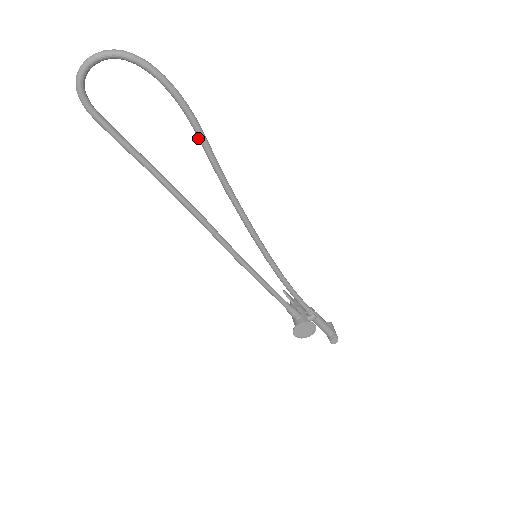
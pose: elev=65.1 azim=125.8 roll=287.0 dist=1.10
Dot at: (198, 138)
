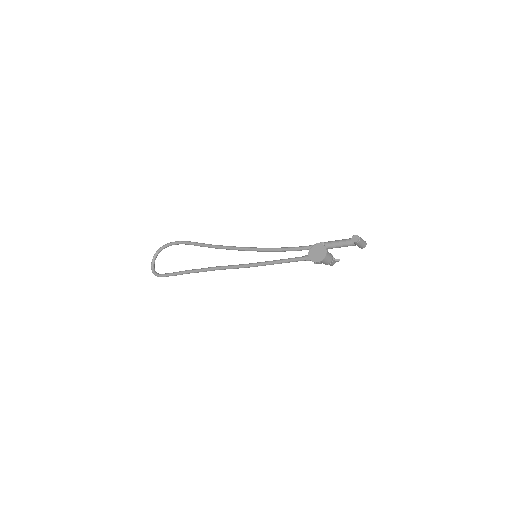
Dot at: occluded
